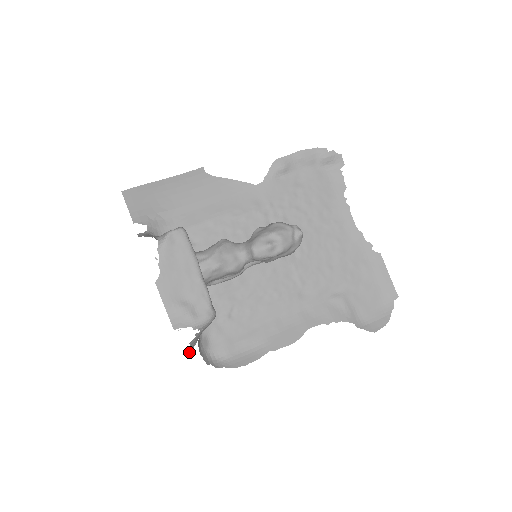
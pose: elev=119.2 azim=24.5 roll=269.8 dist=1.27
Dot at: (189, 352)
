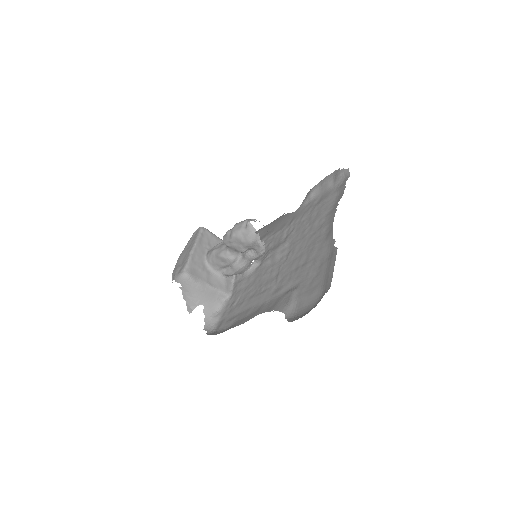
Dot at: occluded
